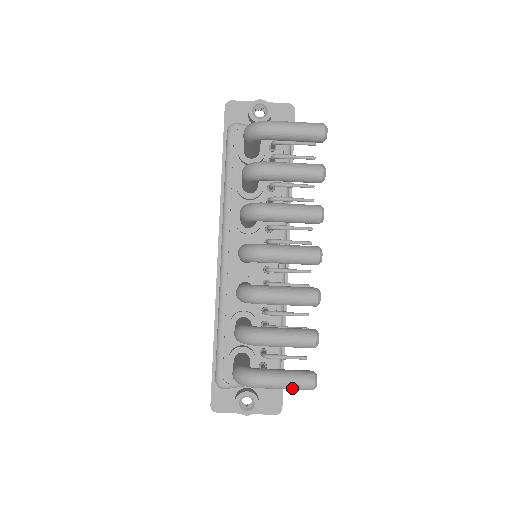
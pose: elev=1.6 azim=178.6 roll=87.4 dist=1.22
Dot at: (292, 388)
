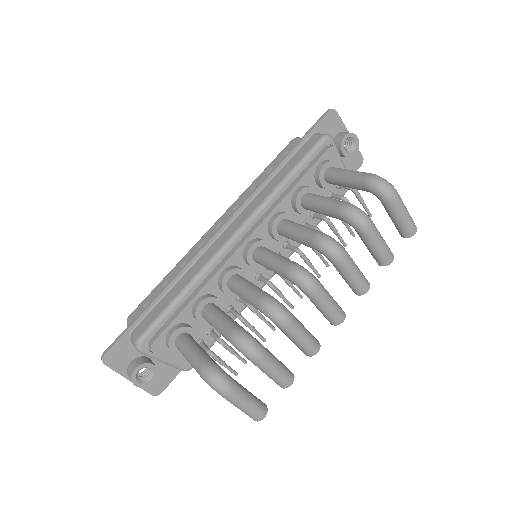
Dot at: (246, 412)
